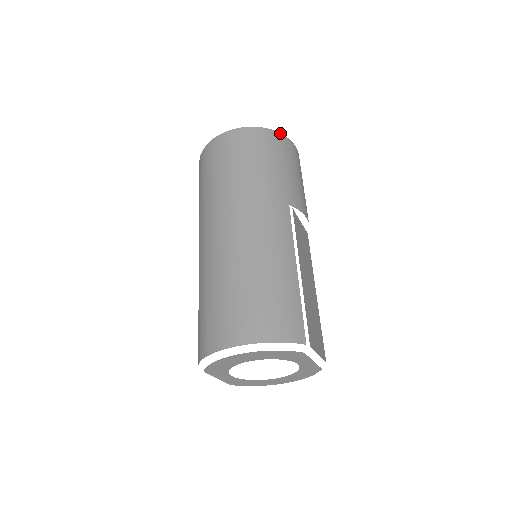
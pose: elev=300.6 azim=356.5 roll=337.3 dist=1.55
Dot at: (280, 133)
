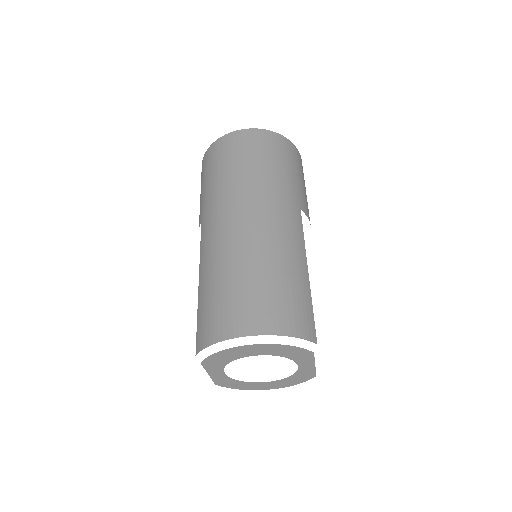
Dot at: (292, 143)
